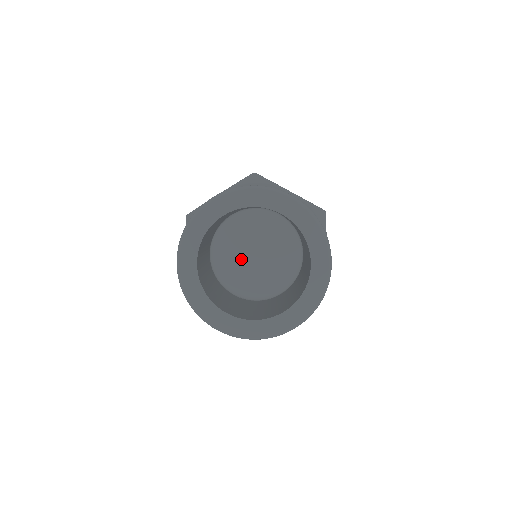
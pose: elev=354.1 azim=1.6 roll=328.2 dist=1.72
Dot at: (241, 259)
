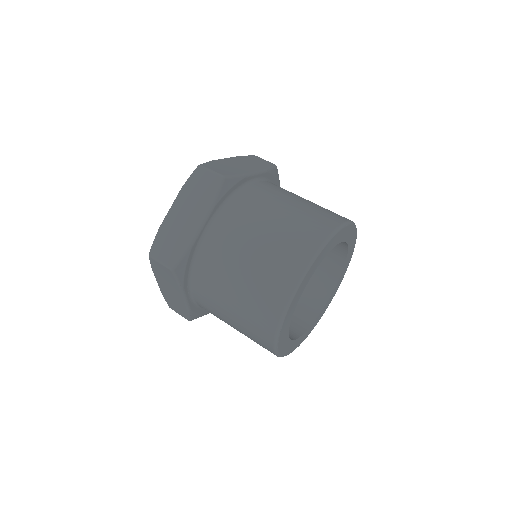
Dot at: occluded
